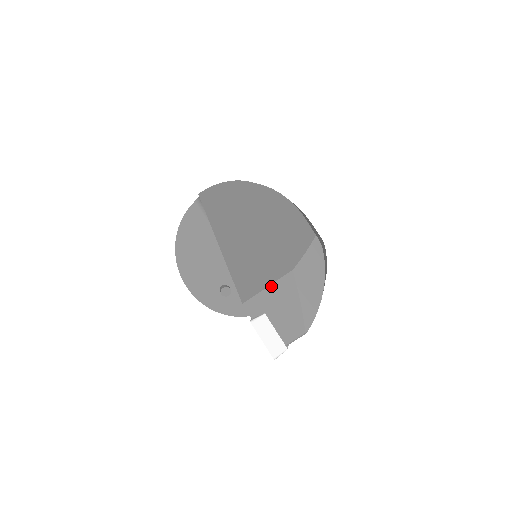
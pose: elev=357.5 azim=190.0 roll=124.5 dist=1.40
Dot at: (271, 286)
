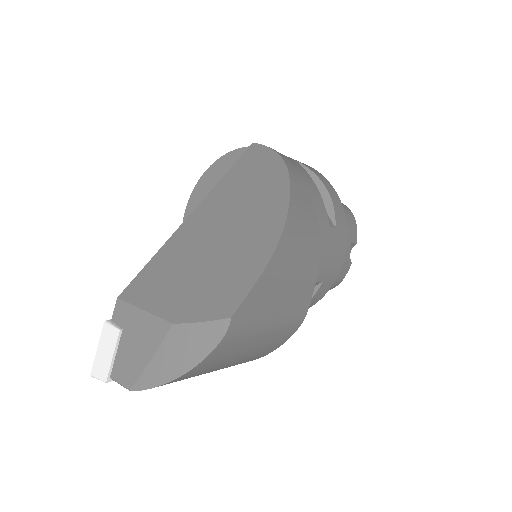
Dot at: (146, 313)
